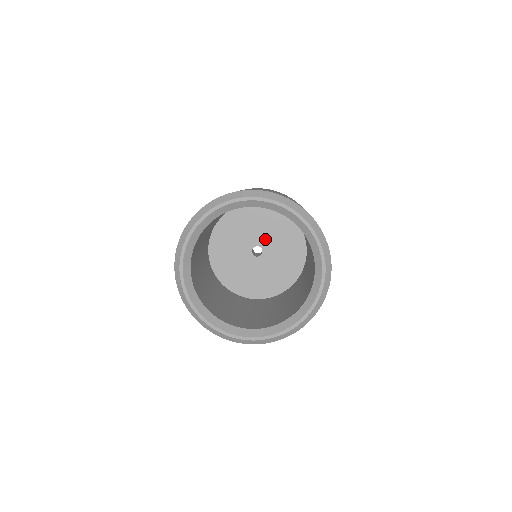
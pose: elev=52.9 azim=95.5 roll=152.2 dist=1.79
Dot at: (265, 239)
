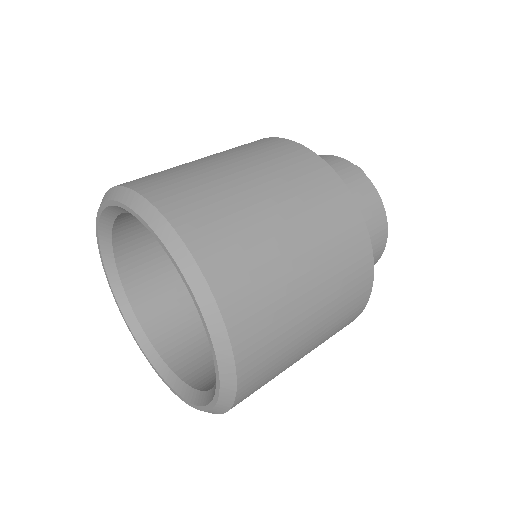
Dot at: occluded
